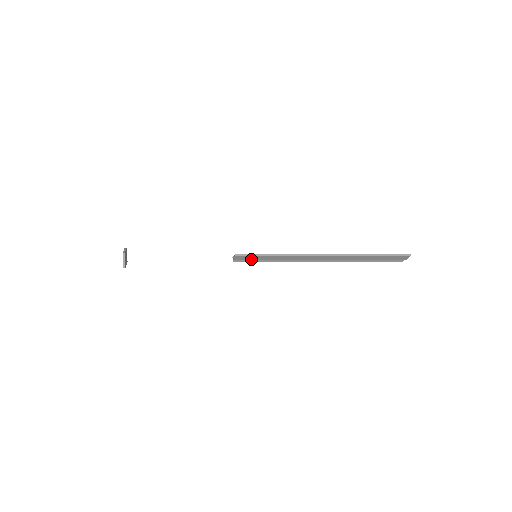
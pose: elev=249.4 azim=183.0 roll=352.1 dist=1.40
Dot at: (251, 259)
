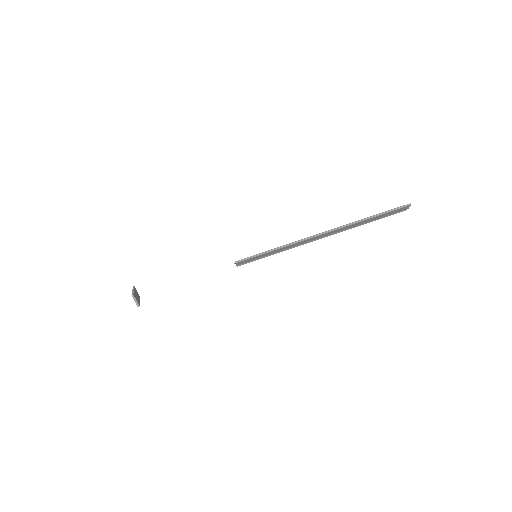
Dot at: (253, 259)
